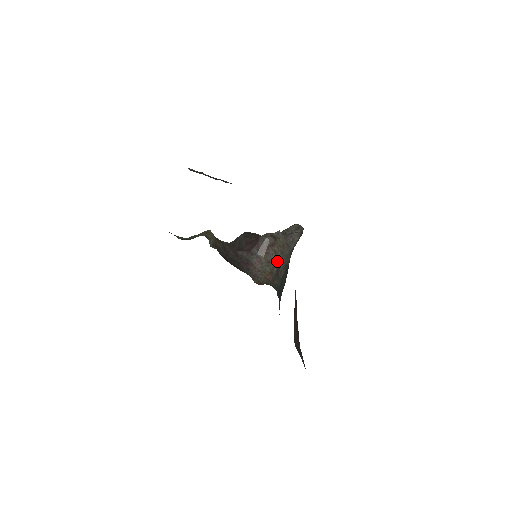
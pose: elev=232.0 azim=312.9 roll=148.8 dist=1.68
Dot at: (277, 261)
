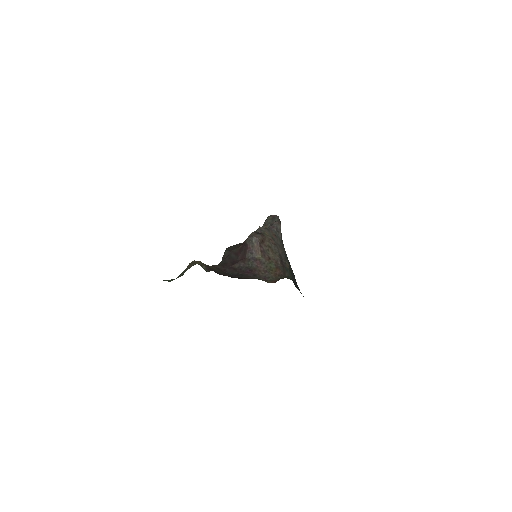
Dot at: (276, 254)
